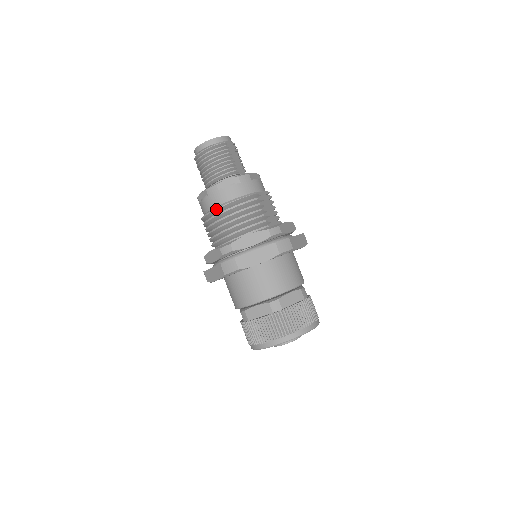
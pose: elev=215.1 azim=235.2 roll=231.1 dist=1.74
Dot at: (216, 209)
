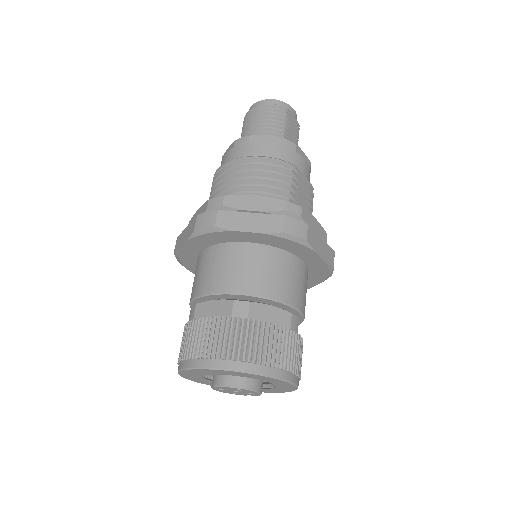
Dot at: (233, 160)
